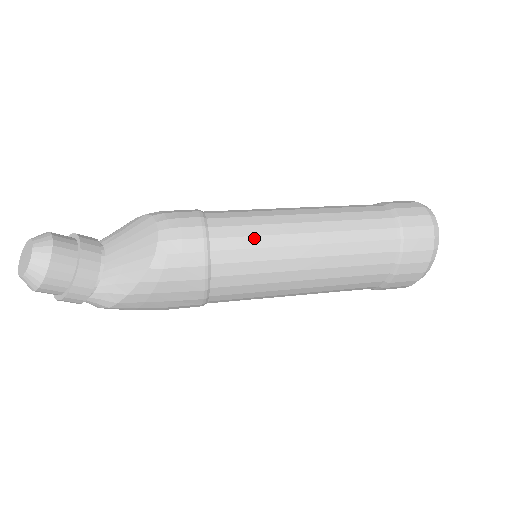
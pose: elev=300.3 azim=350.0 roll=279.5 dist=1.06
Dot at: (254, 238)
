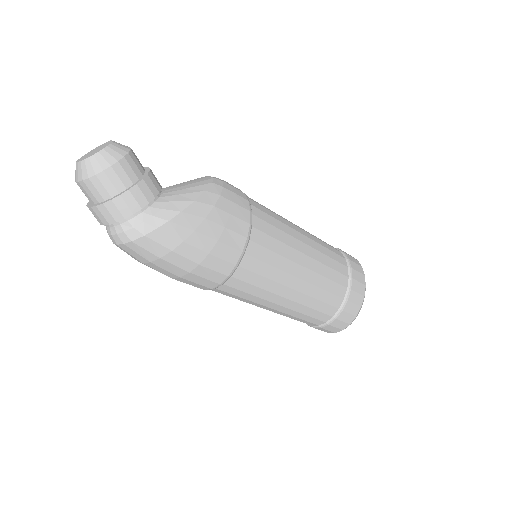
Dot at: (267, 208)
